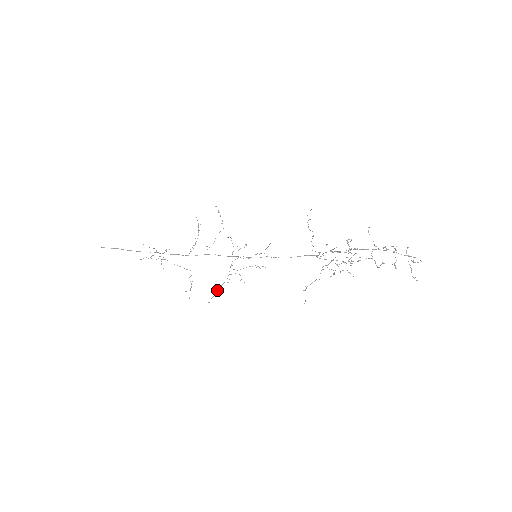
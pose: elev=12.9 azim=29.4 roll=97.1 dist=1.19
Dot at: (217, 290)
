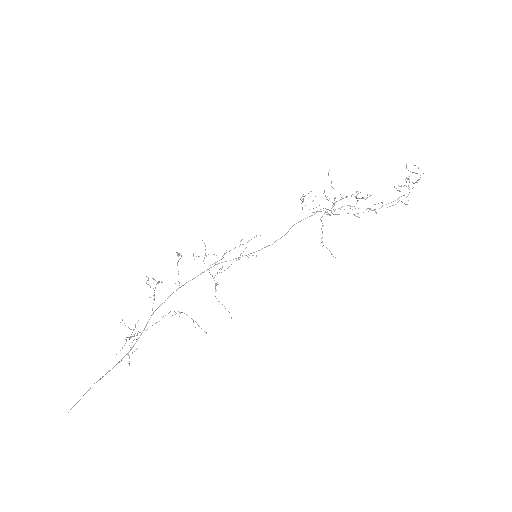
Dot at: occluded
